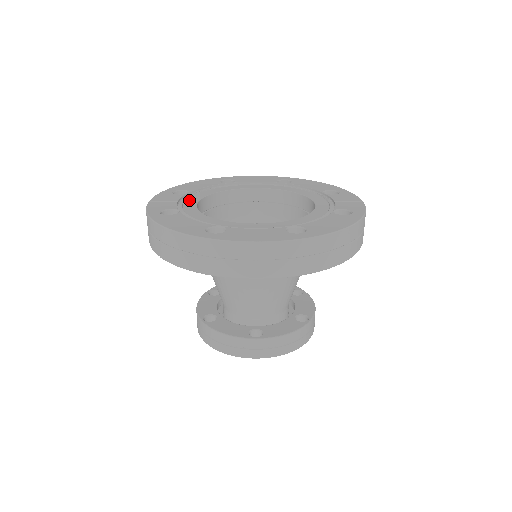
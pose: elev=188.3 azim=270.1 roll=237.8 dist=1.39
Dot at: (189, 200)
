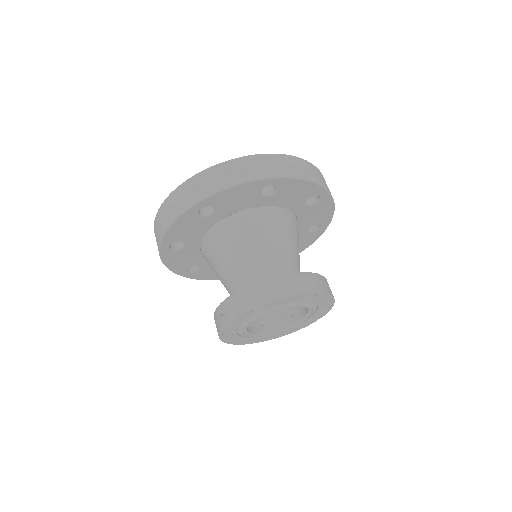
Dot at: occluded
